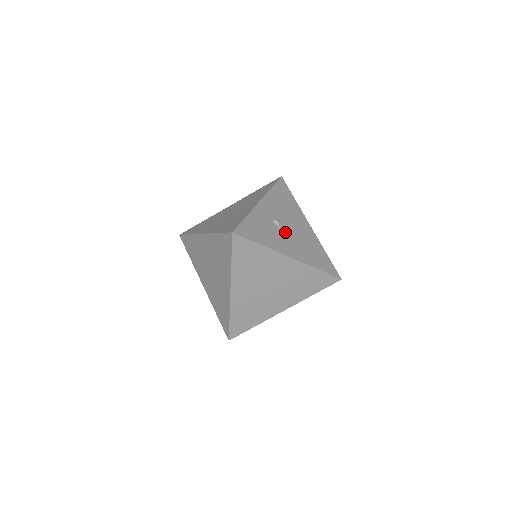
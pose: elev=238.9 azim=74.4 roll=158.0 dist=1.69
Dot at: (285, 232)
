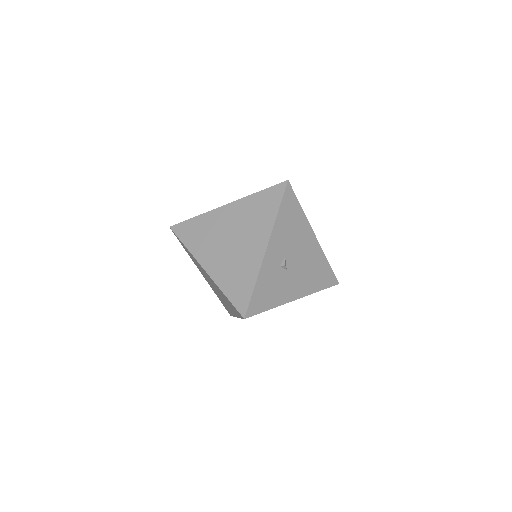
Dot at: (291, 270)
